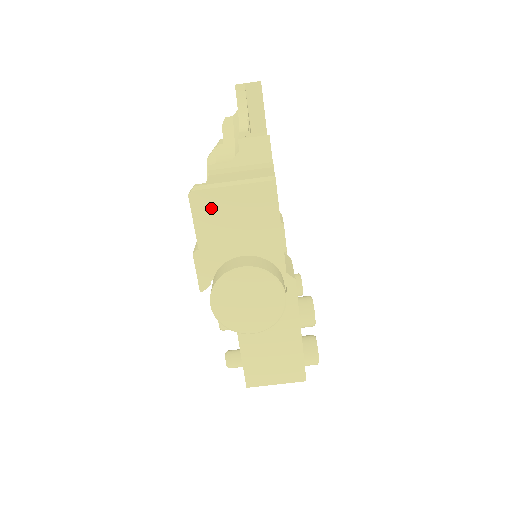
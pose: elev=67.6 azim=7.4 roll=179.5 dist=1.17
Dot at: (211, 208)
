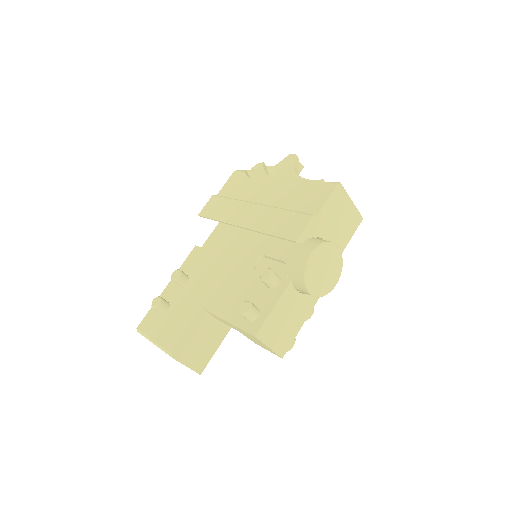
Dot at: (338, 201)
